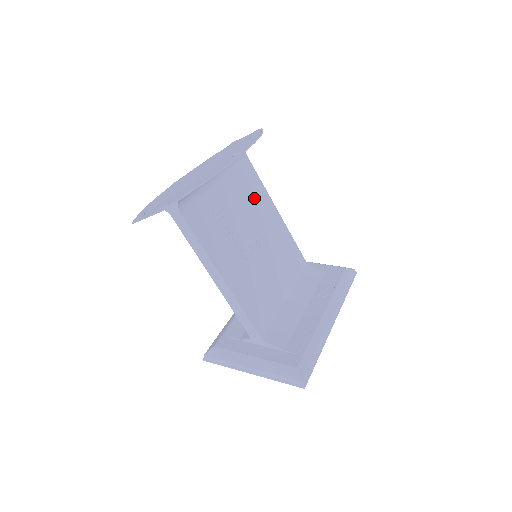
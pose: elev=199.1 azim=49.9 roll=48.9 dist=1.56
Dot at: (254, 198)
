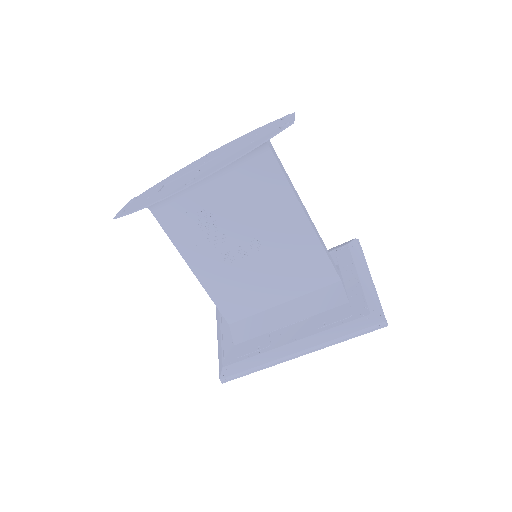
Dot at: (266, 202)
